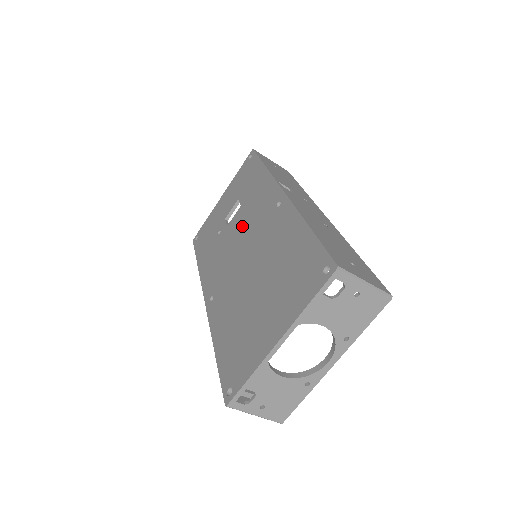
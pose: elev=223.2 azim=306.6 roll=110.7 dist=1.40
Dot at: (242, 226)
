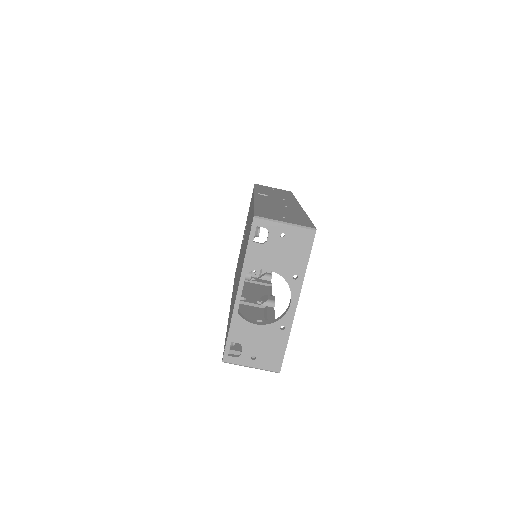
Dot at: occluded
